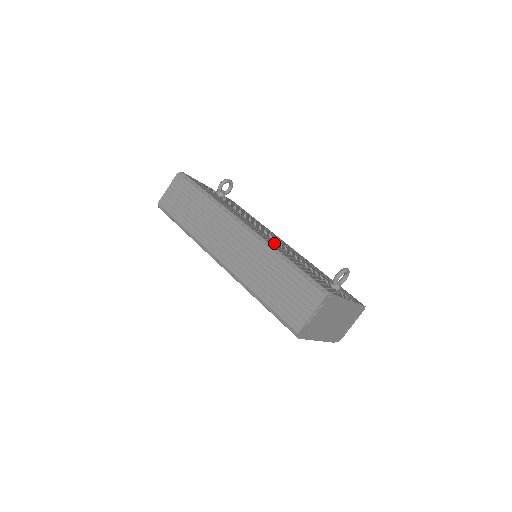
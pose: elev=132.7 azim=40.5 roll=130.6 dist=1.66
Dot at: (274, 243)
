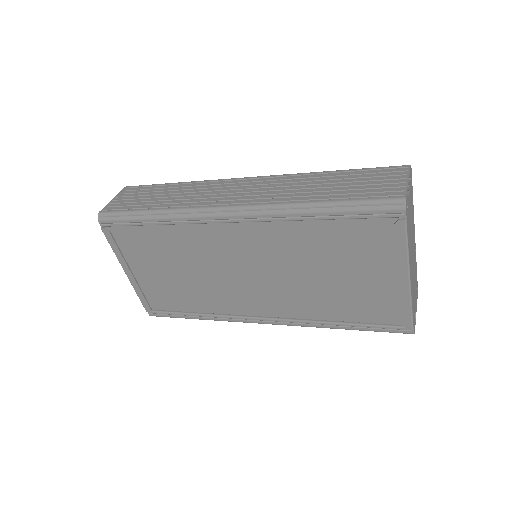
Dot at: occluded
